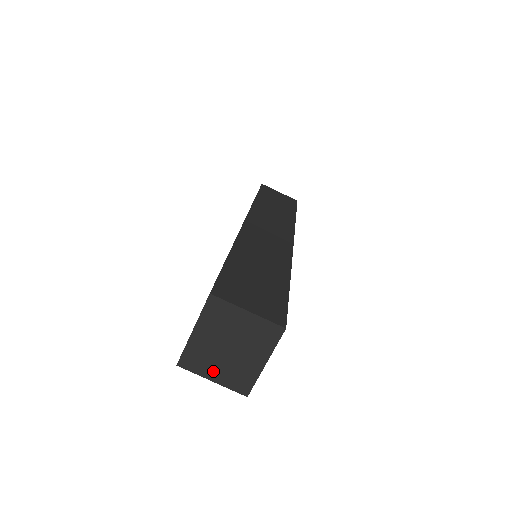
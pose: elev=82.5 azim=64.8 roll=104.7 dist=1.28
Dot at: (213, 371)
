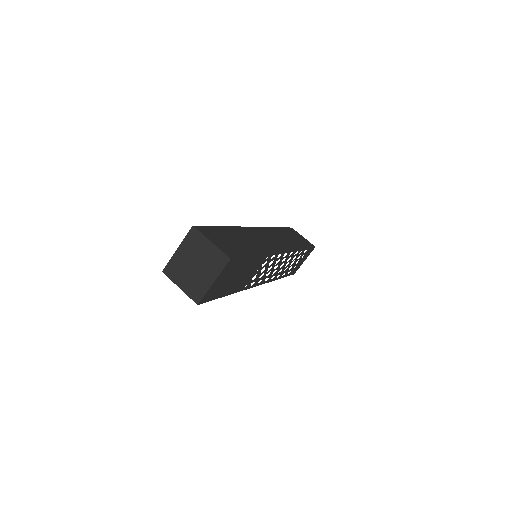
Dot at: (182, 281)
